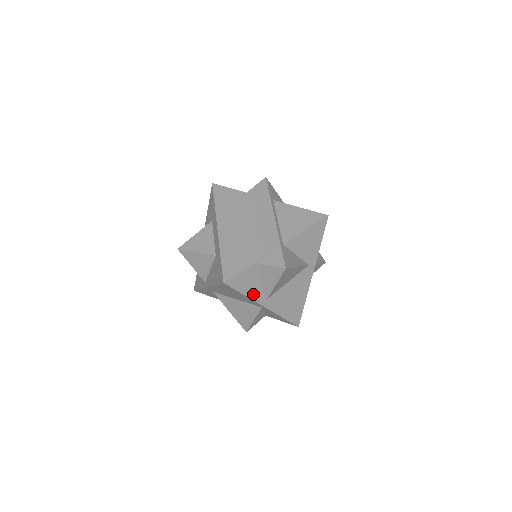
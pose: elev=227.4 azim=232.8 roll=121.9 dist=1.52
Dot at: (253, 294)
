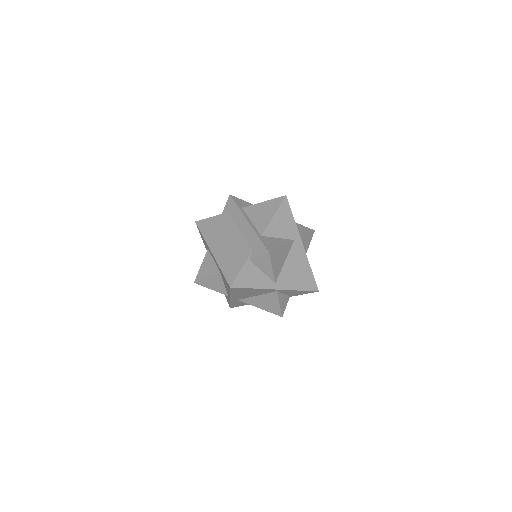
Dot at: (261, 284)
